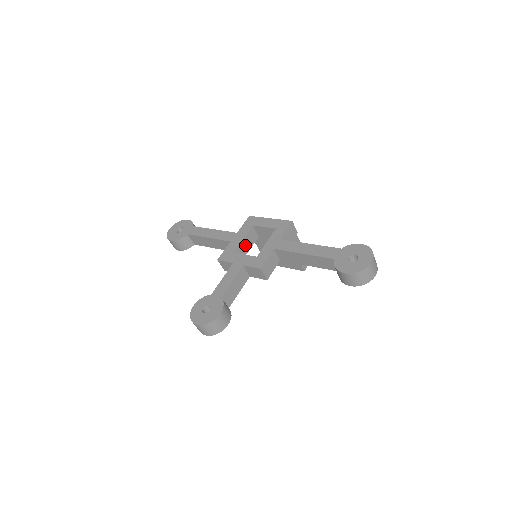
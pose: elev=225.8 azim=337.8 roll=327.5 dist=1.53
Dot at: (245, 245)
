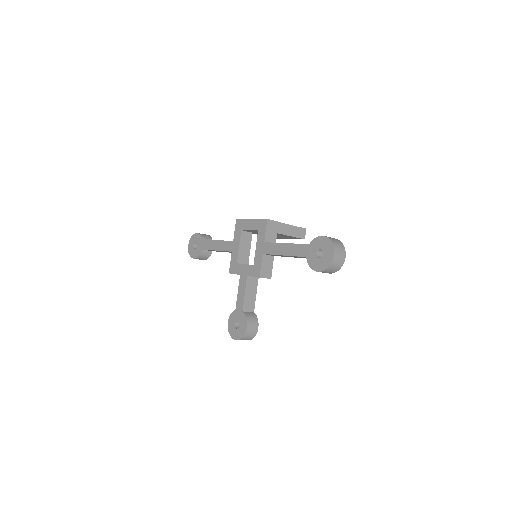
Dot at: (244, 249)
